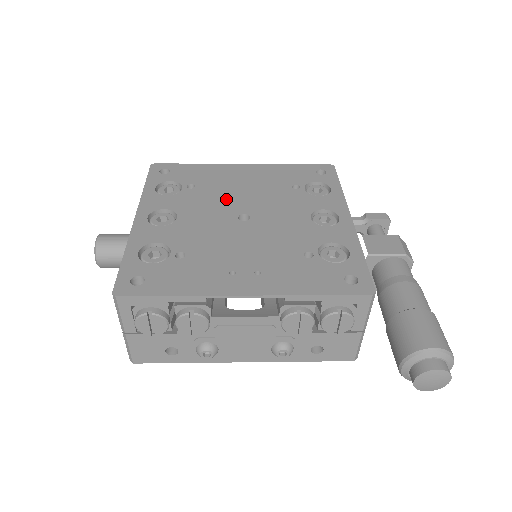
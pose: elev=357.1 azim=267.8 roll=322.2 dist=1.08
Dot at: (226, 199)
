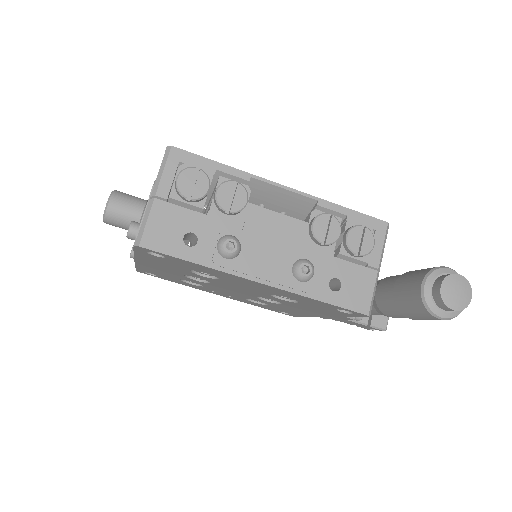
Dot at: occluded
